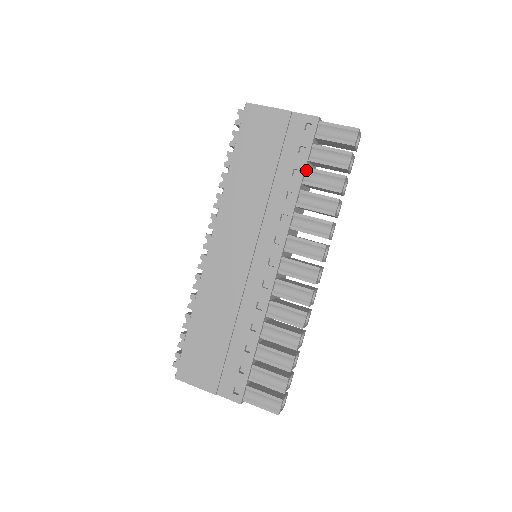
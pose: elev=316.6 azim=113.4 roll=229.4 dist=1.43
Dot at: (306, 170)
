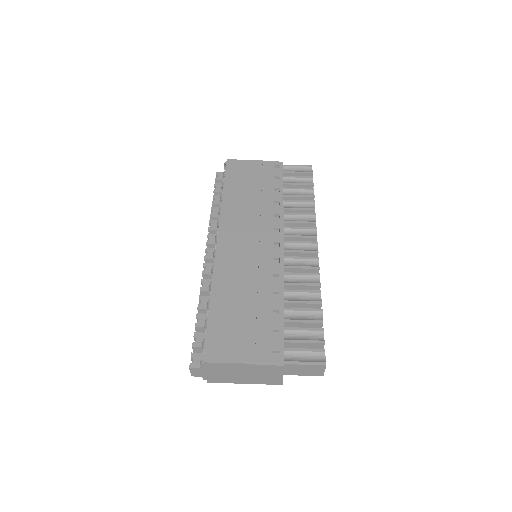
Dot at: (284, 189)
